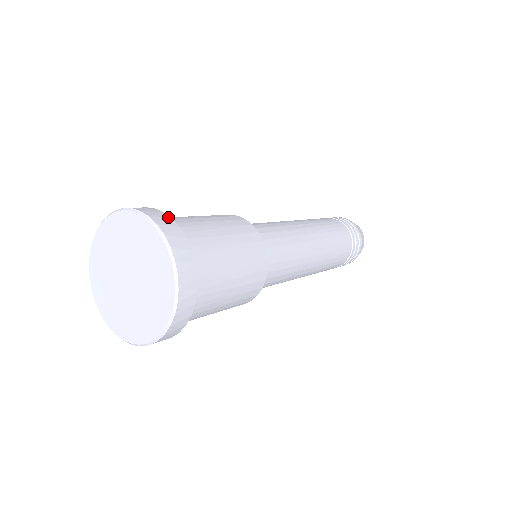
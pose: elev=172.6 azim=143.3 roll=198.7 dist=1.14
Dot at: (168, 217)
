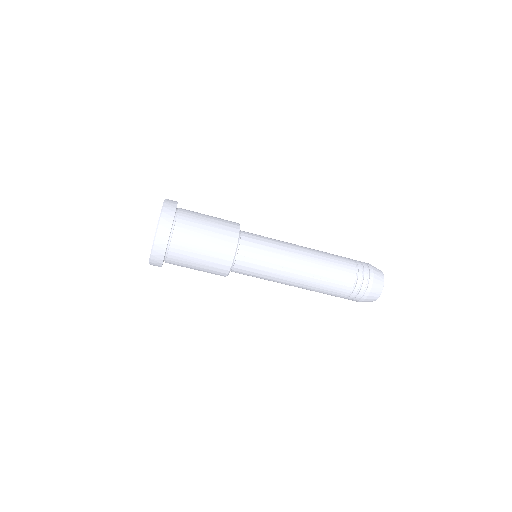
Dot at: occluded
